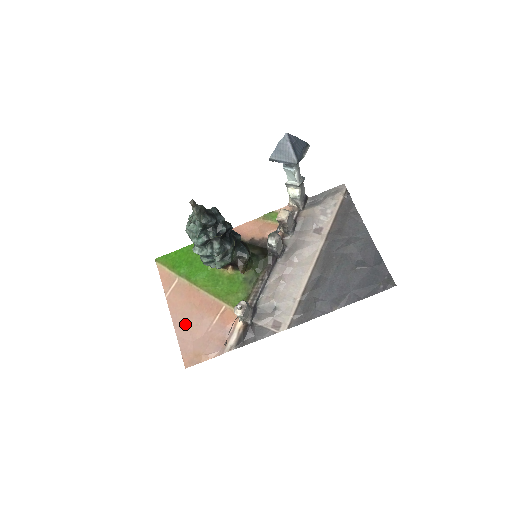
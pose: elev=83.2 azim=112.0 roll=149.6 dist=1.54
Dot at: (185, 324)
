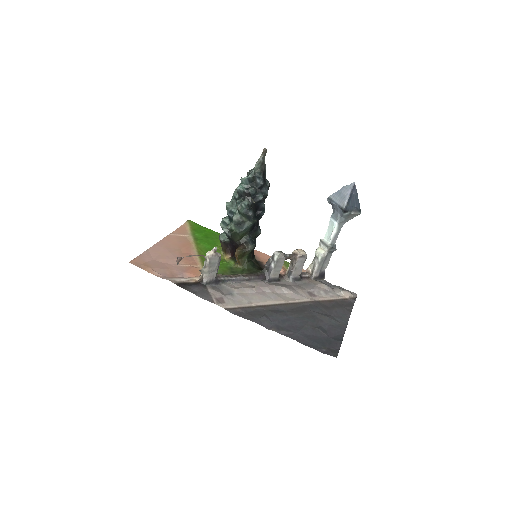
Dot at: (162, 251)
